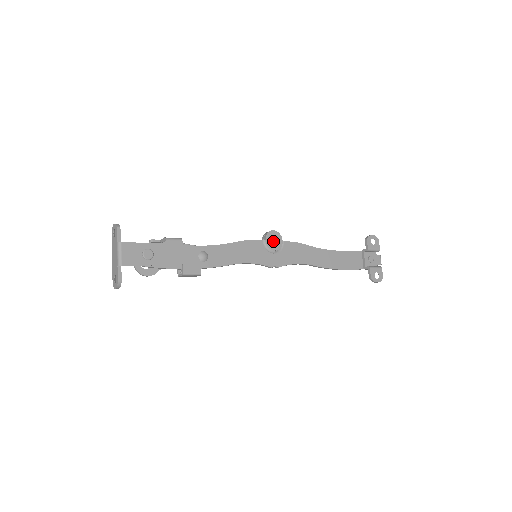
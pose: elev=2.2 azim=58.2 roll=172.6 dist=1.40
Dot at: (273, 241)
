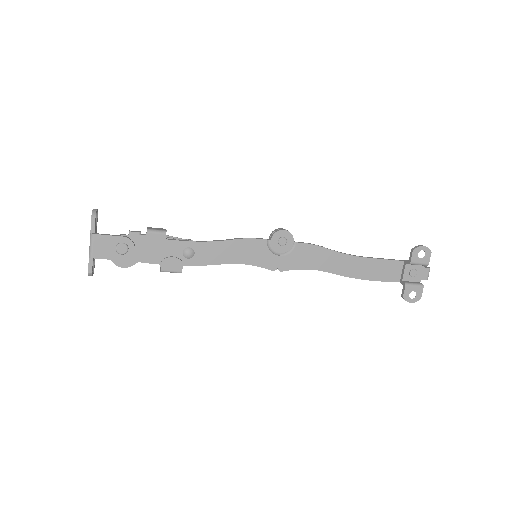
Dot at: (280, 242)
